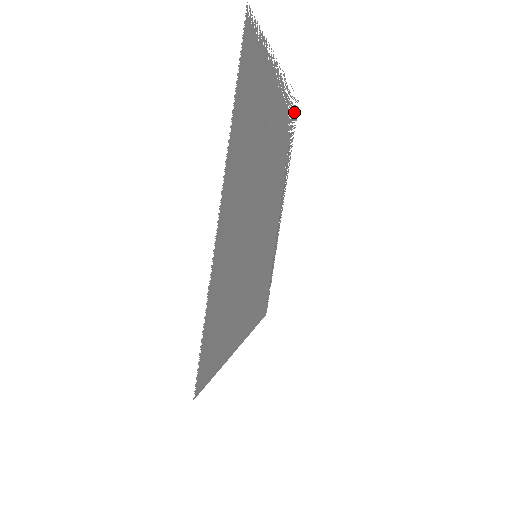
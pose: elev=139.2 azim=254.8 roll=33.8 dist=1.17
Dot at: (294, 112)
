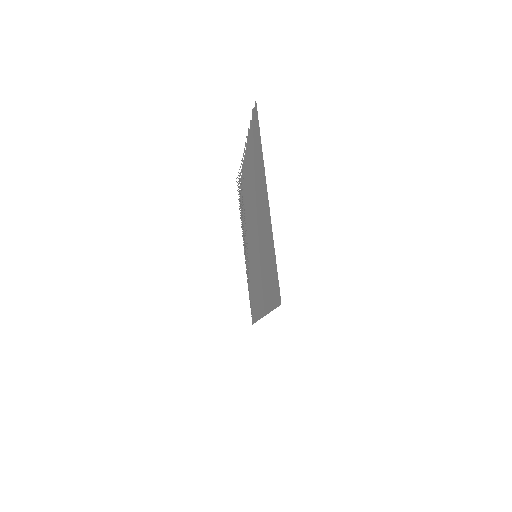
Dot at: occluded
